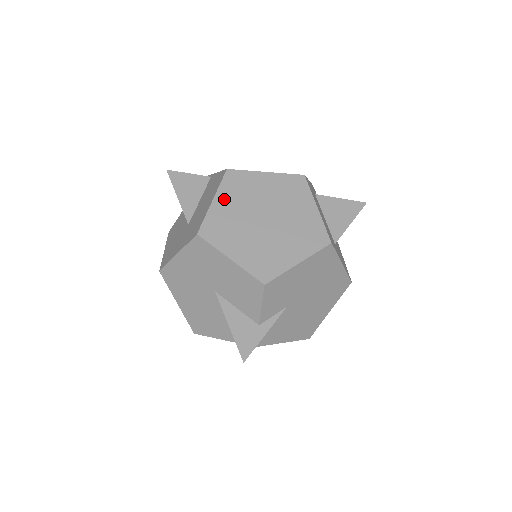
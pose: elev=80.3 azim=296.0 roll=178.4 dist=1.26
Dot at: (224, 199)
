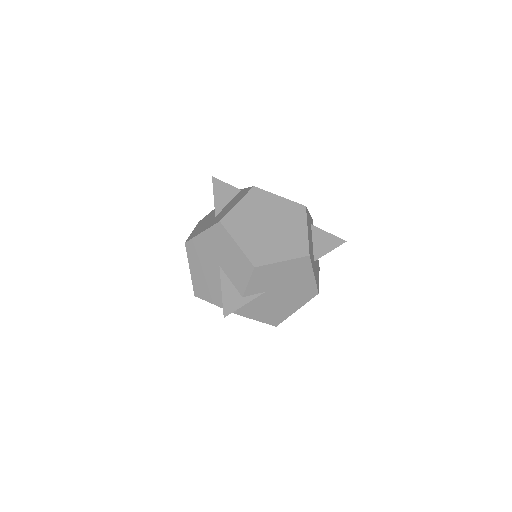
Dot at: (245, 205)
